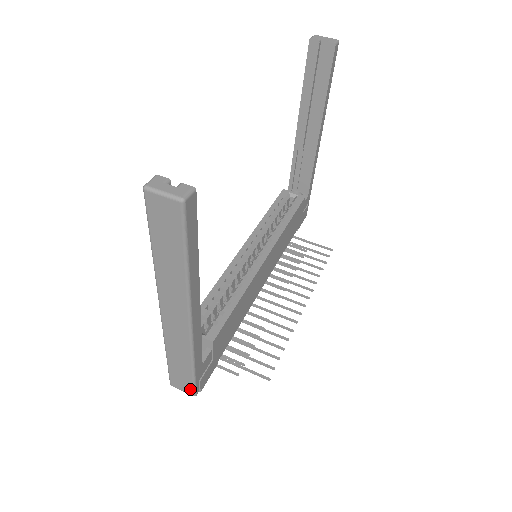
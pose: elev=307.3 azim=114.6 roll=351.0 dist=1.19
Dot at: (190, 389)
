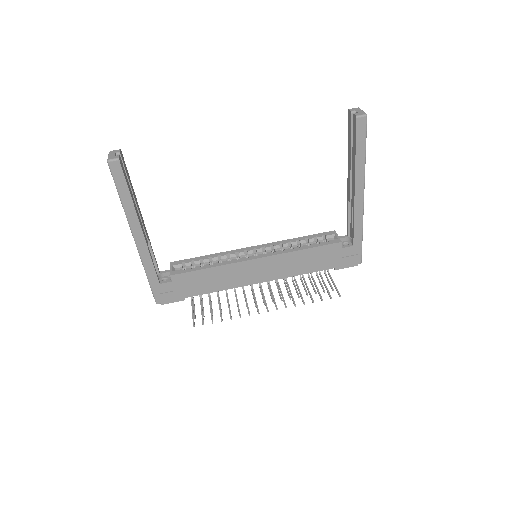
Dot at: (154, 297)
